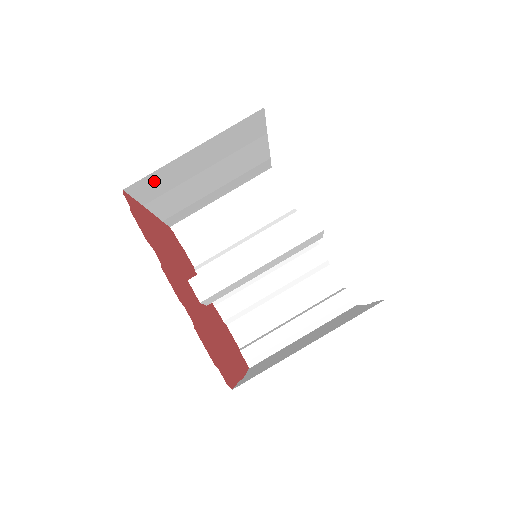
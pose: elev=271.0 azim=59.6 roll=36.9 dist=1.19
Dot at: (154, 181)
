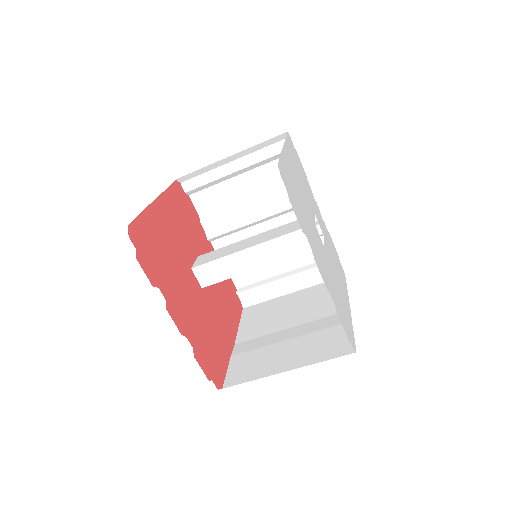
Dot at: occluded
